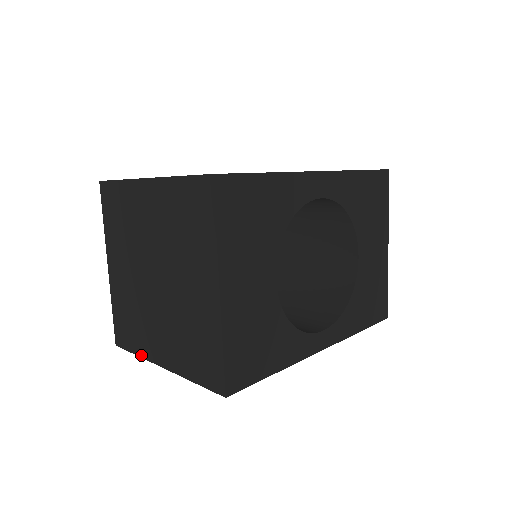
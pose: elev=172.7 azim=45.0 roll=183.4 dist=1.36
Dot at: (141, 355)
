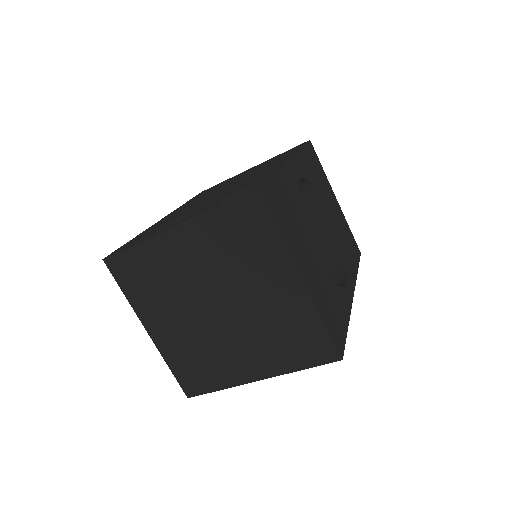
Dot at: (227, 386)
